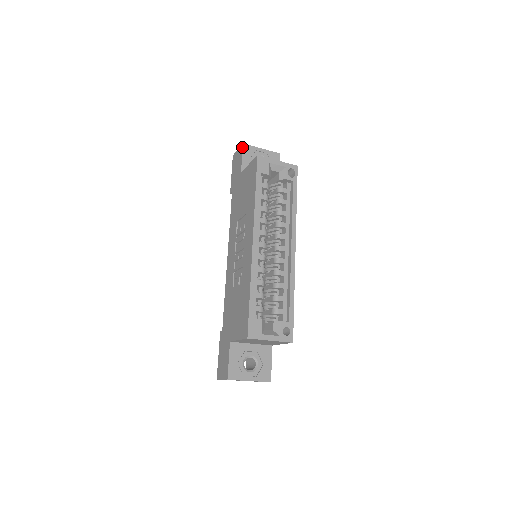
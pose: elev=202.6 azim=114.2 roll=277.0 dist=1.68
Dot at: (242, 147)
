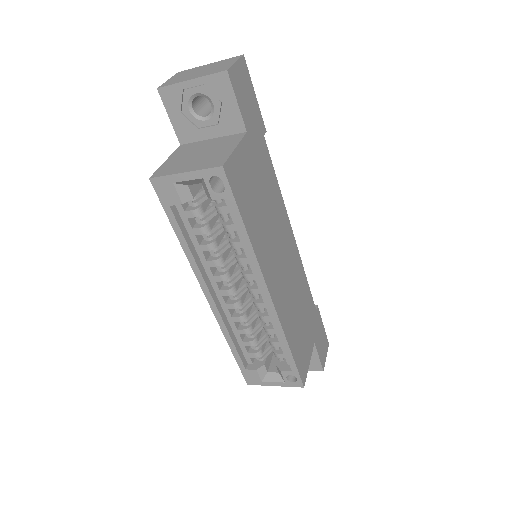
Dot at: (160, 96)
